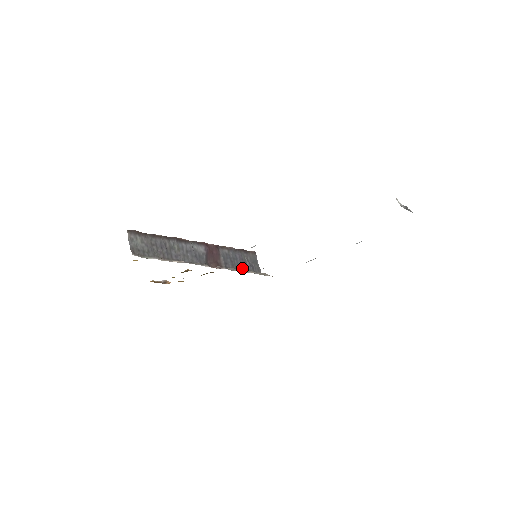
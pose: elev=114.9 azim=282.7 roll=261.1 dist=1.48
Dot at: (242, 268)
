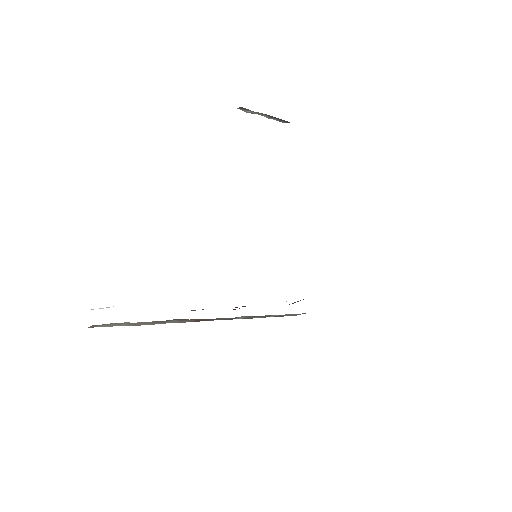
Dot at: occluded
